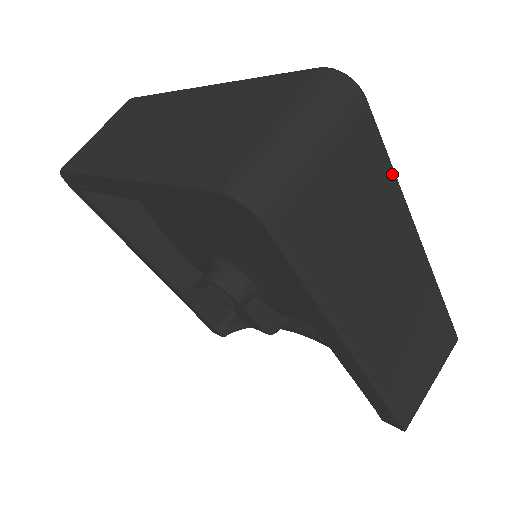
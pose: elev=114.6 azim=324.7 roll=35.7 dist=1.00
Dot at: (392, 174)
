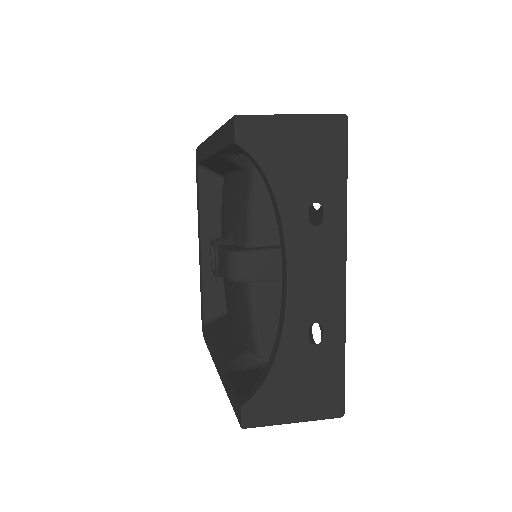
Dot at: occluded
